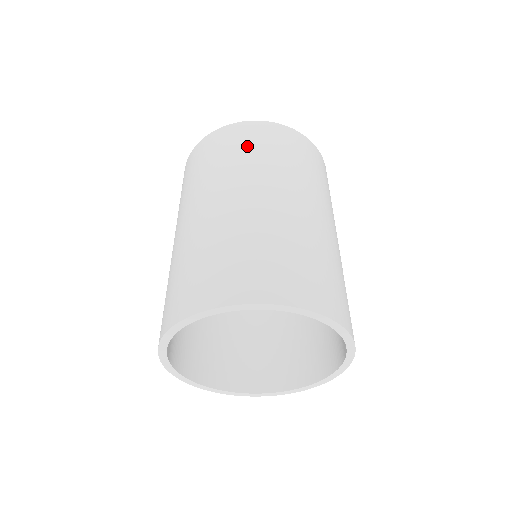
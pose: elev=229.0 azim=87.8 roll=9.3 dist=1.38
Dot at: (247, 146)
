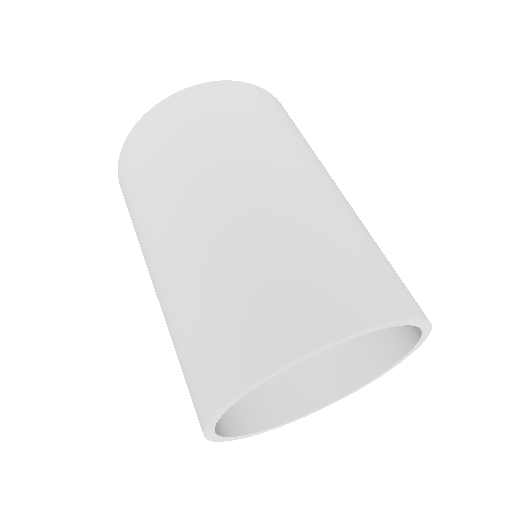
Dot at: (256, 114)
